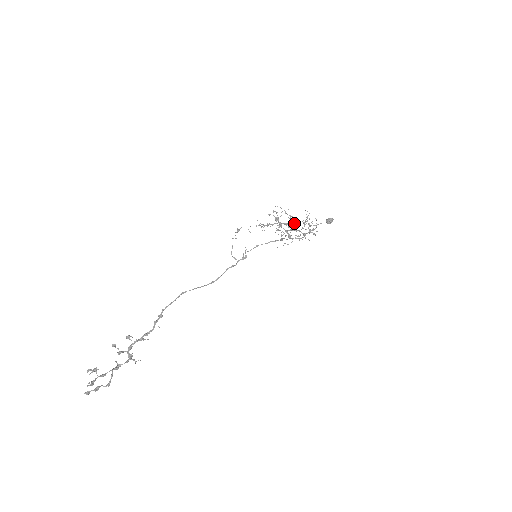
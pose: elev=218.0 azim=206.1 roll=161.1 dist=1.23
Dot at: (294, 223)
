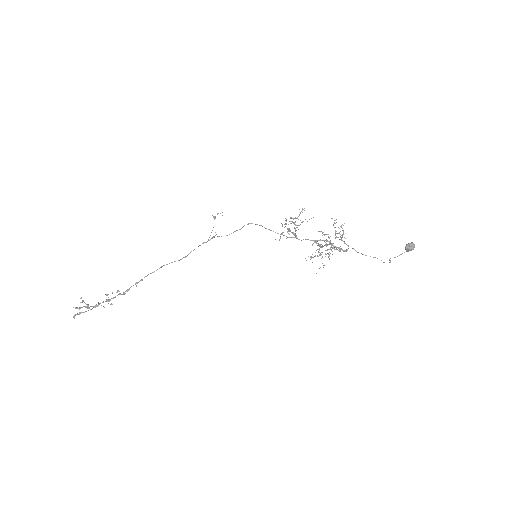
Dot at: (330, 240)
